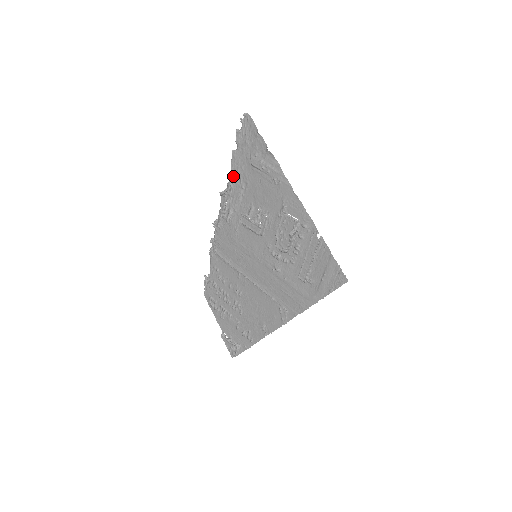
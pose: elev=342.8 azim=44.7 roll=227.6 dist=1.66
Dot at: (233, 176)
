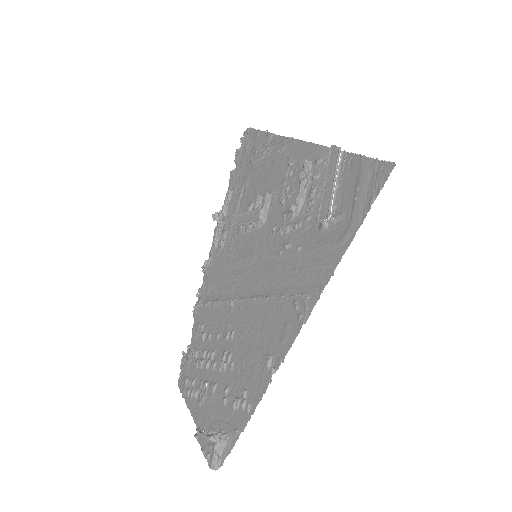
Dot at: (230, 191)
